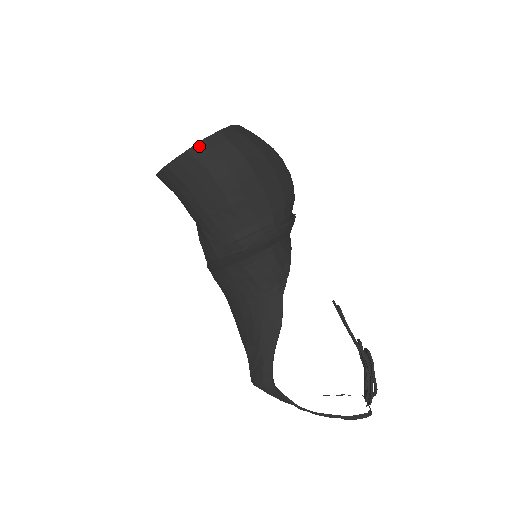
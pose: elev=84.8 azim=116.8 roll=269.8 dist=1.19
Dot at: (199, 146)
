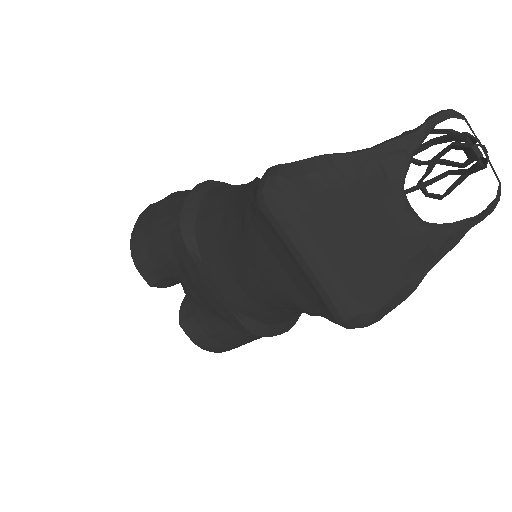
Dot at: occluded
